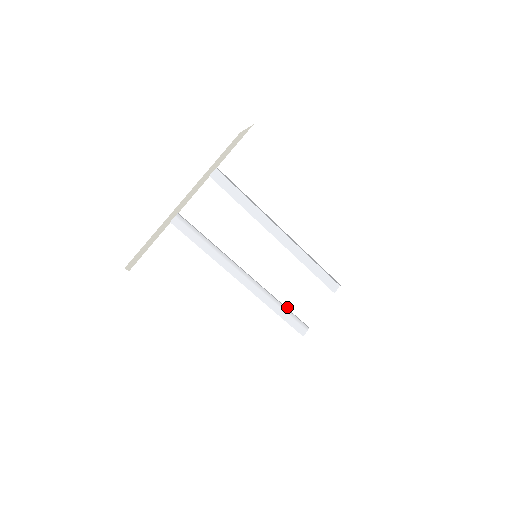
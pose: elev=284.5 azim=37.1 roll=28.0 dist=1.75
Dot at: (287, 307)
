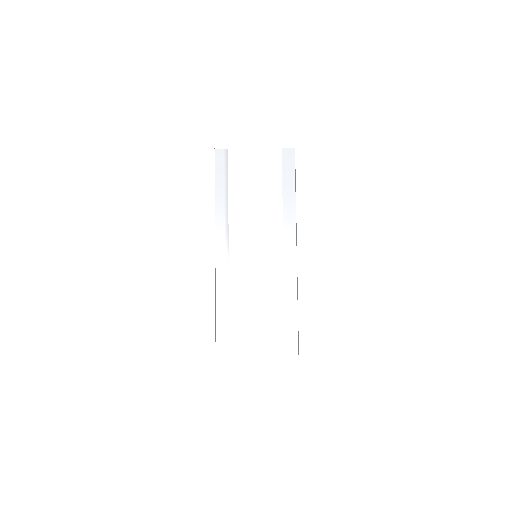
Dot at: (230, 320)
